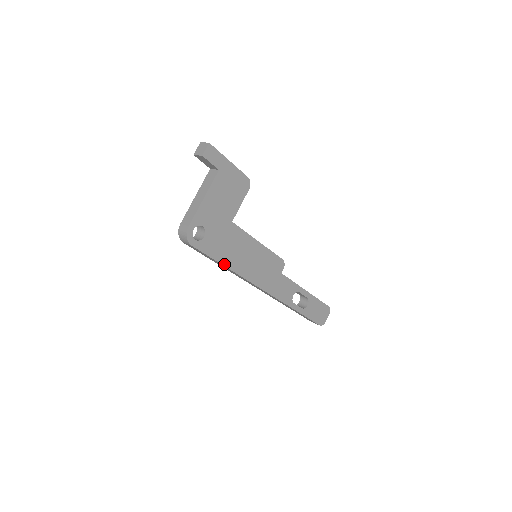
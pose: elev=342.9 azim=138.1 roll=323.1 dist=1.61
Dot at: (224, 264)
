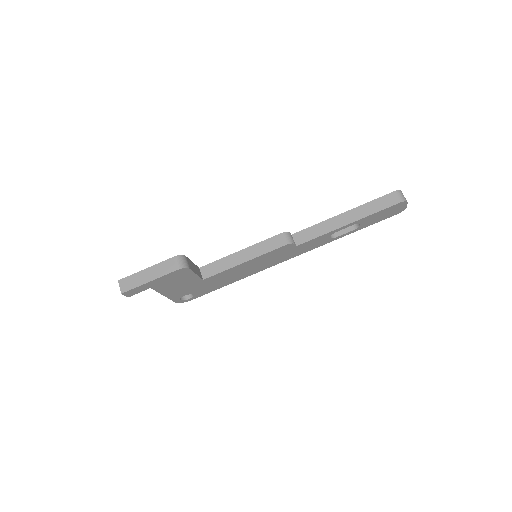
Dot at: (228, 284)
